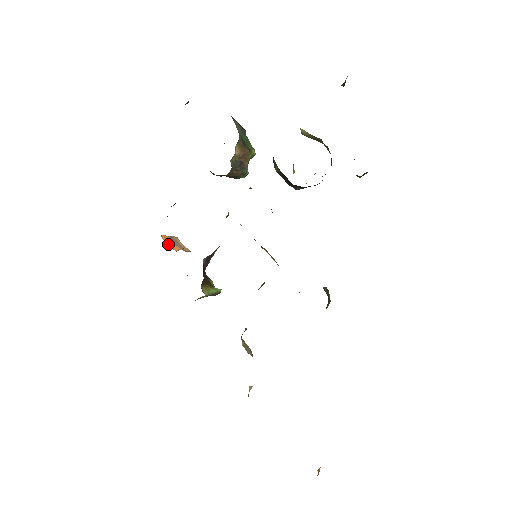
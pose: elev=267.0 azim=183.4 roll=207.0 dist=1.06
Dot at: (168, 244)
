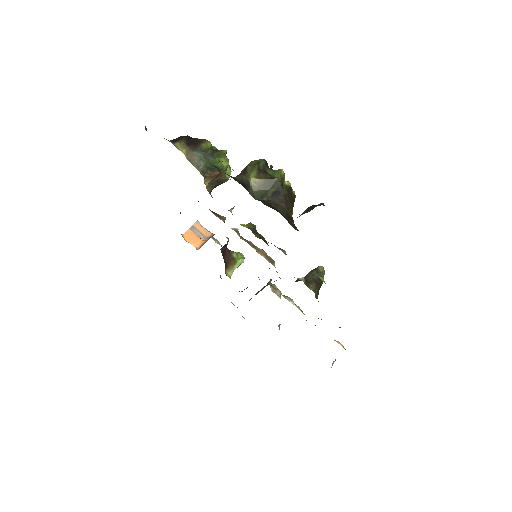
Dot at: occluded
